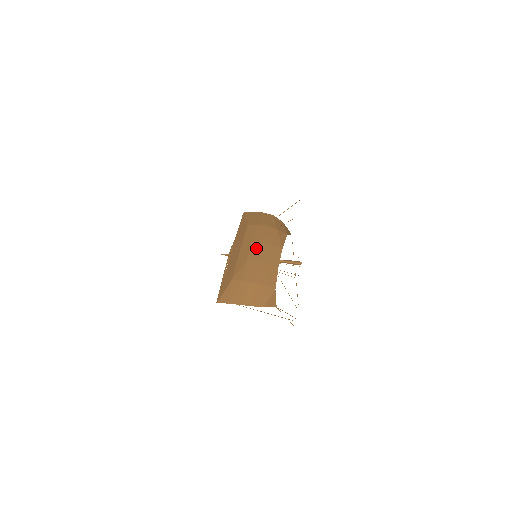
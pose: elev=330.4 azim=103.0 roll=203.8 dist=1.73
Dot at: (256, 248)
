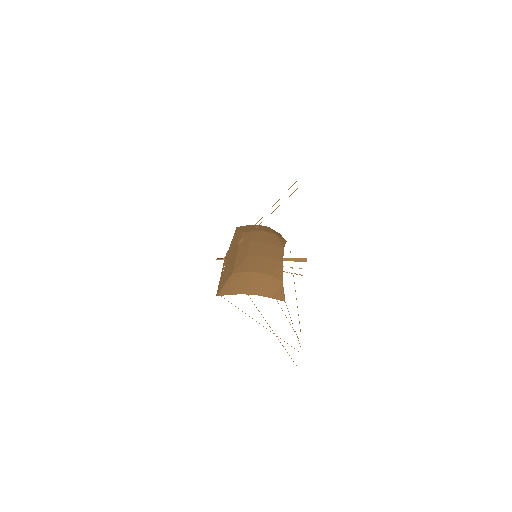
Dot at: (256, 246)
